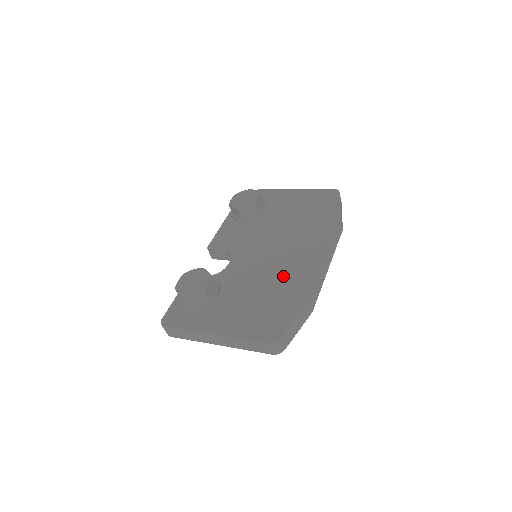
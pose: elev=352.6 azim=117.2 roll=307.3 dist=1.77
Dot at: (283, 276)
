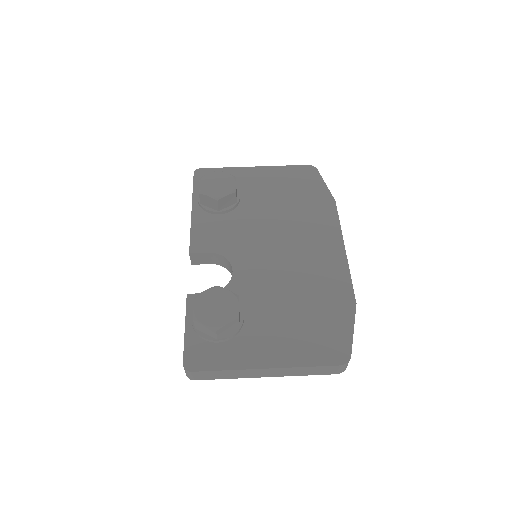
Dot at: (311, 279)
